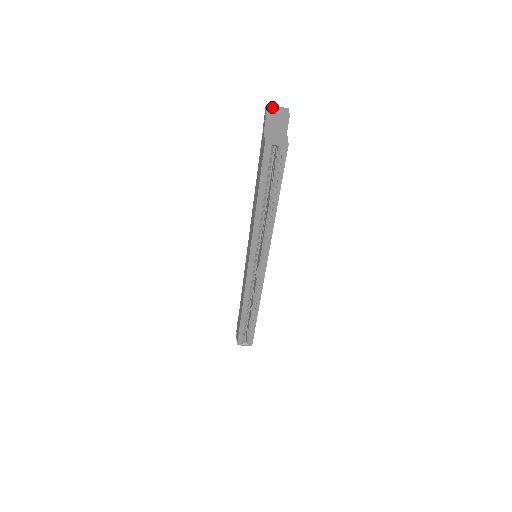
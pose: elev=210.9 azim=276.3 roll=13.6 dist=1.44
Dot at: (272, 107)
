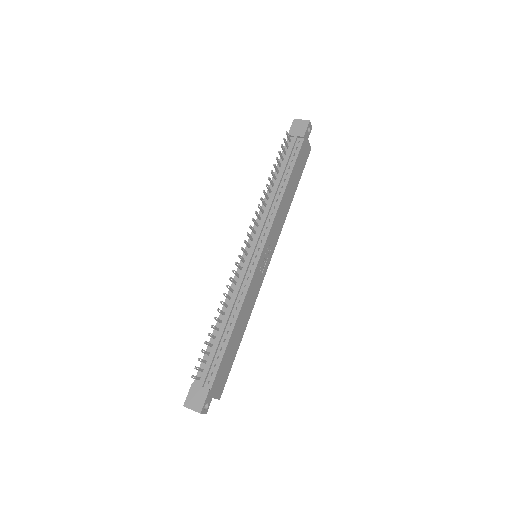
Dot at: occluded
